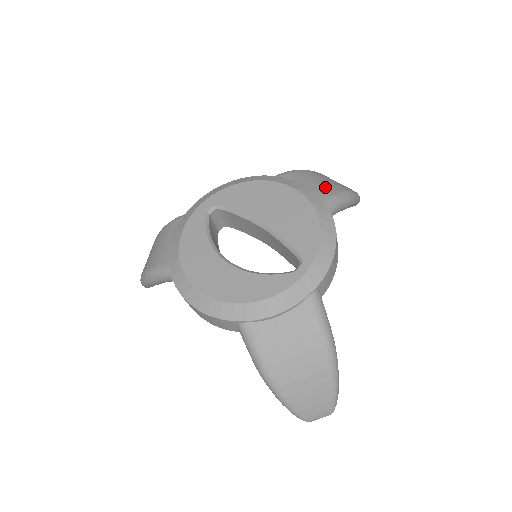
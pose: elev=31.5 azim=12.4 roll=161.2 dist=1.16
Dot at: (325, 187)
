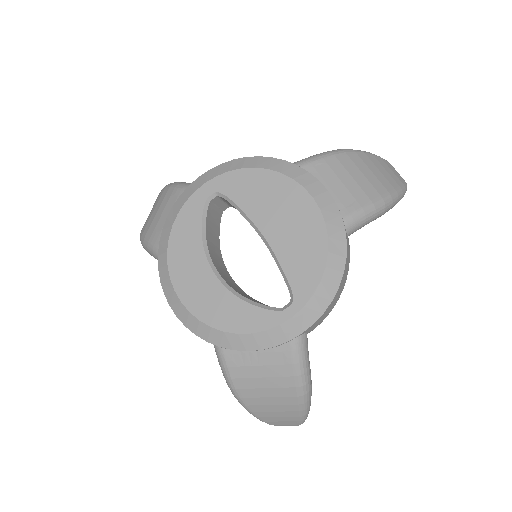
Dot at: (355, 193)
